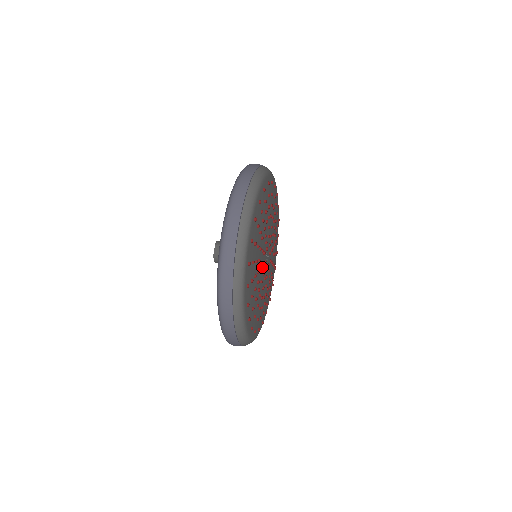
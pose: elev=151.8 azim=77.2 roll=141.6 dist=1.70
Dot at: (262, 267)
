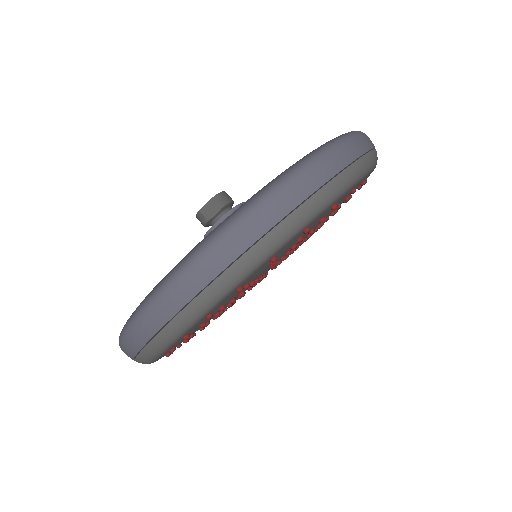
Dot at: occluded
